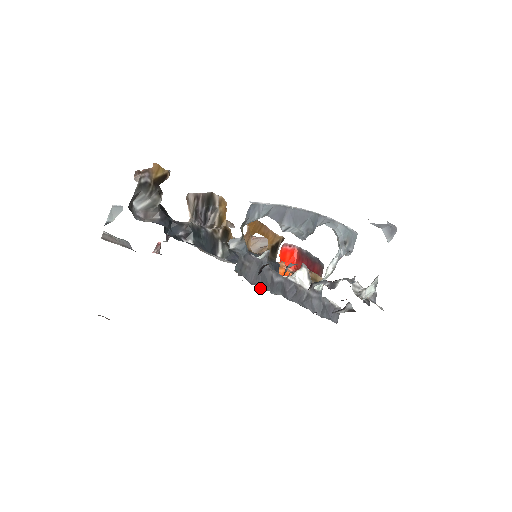
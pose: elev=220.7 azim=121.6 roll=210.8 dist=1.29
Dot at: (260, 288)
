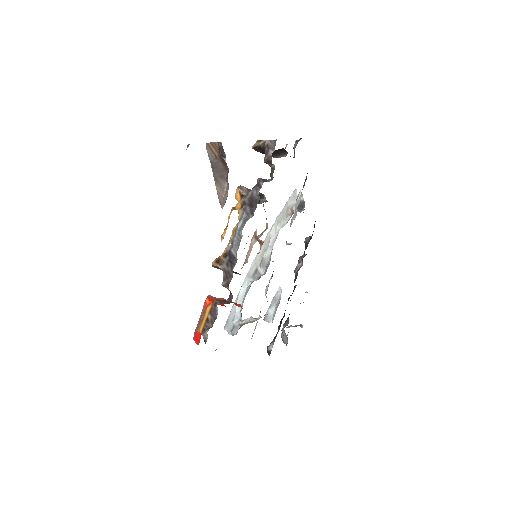
Dot at: occluded
